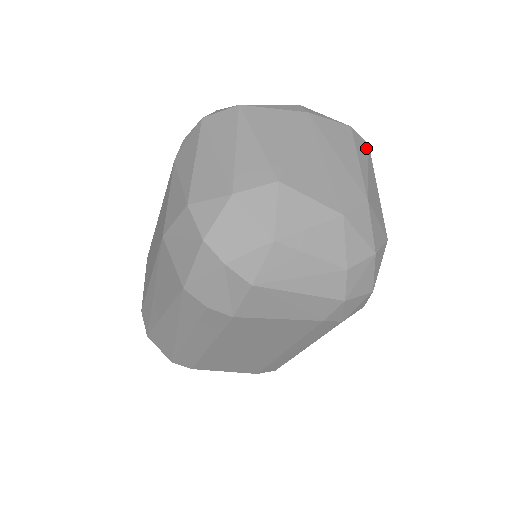
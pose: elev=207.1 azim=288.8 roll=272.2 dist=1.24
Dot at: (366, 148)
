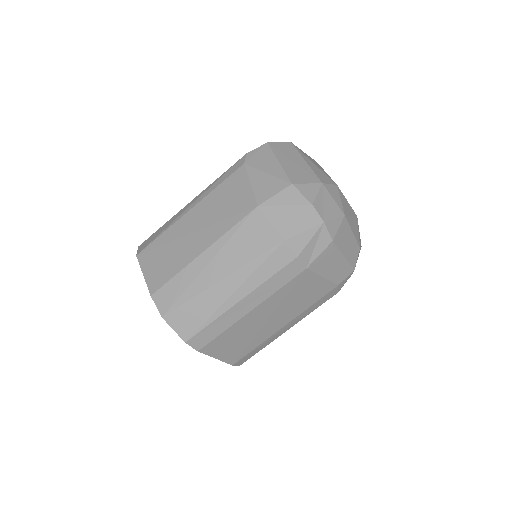
Dot at: occluded
